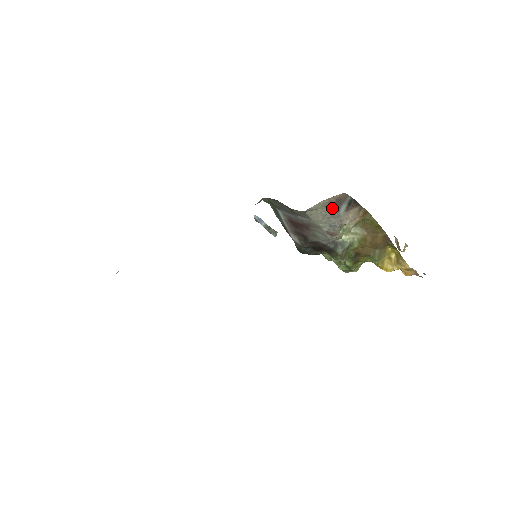
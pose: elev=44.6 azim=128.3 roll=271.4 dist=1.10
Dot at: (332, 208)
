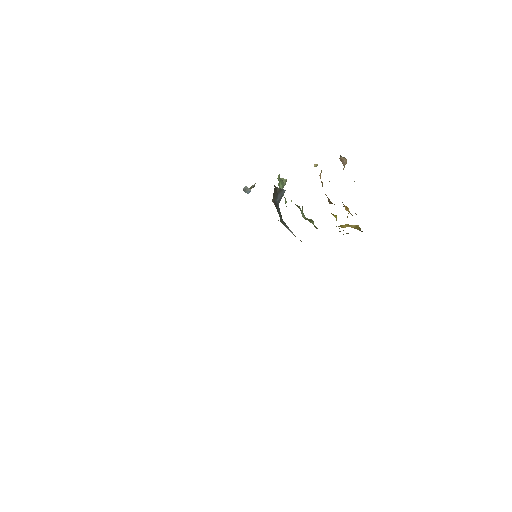
Dot at: occluded
